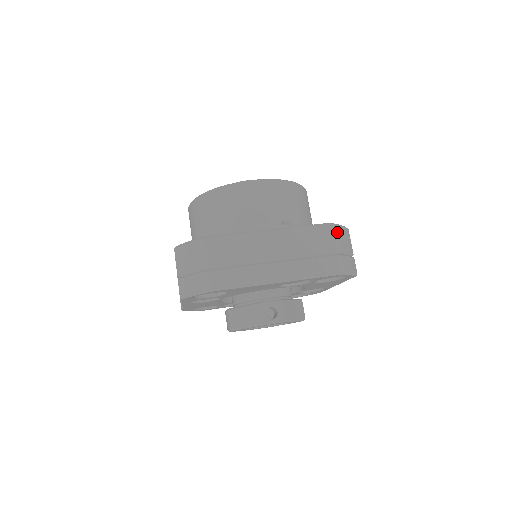
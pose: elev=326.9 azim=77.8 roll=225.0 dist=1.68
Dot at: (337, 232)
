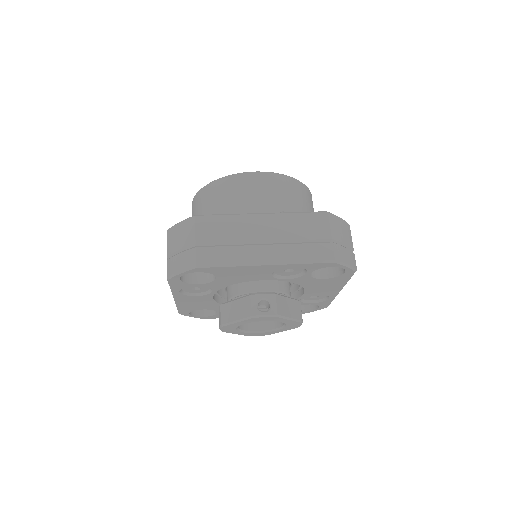
Dot at: (334, 221)
